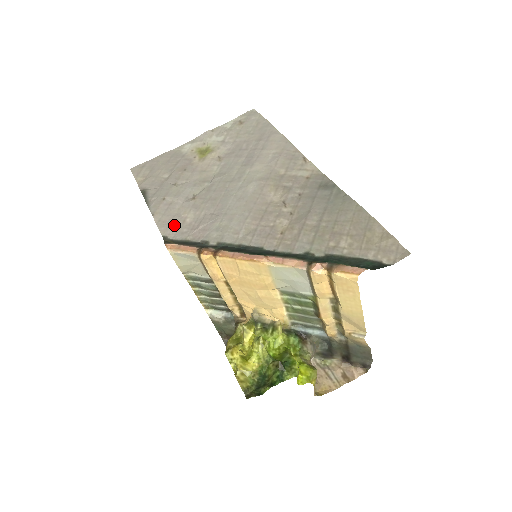
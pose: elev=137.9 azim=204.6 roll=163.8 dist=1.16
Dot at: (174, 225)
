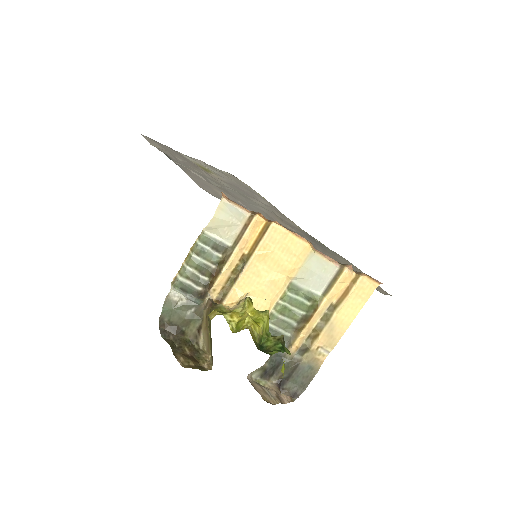
Dot at: (209, 189)
